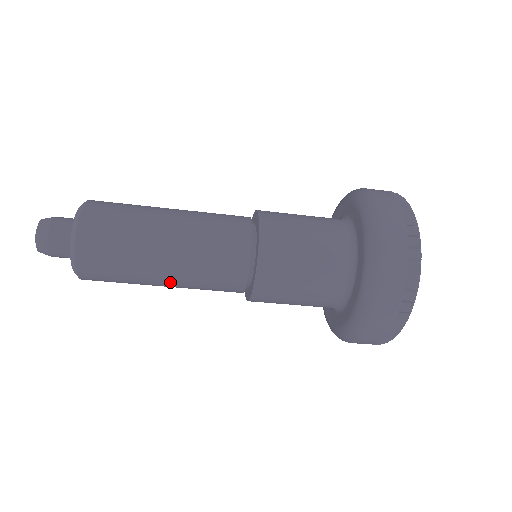
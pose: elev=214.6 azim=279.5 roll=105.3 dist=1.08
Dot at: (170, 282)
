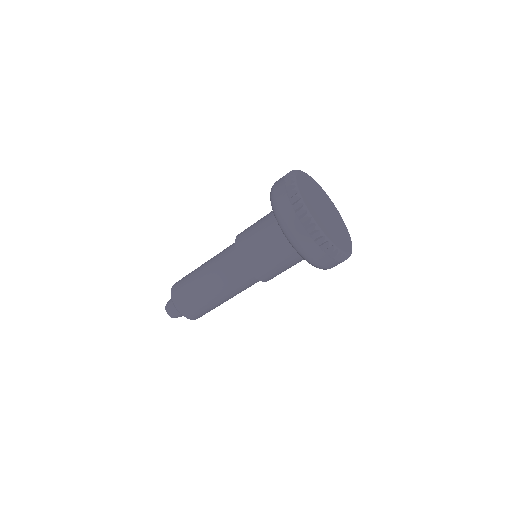
Dot at: (221, 296)
